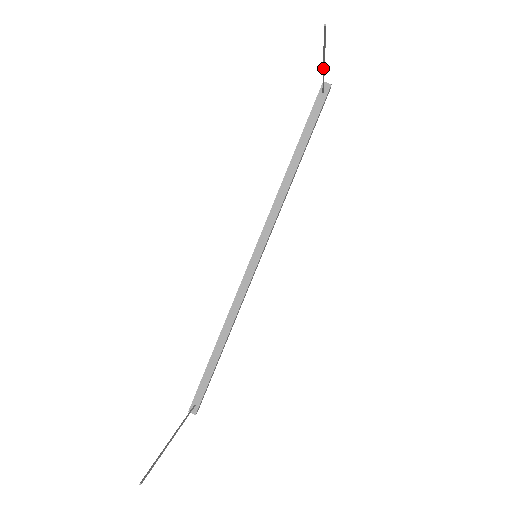
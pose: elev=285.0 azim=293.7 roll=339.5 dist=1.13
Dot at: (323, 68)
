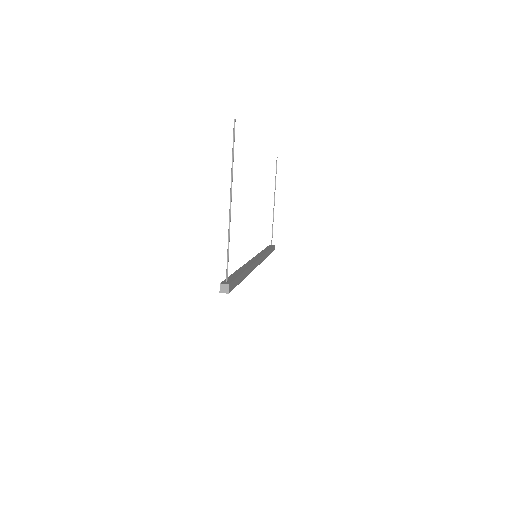
Dot at: (274, 205)
